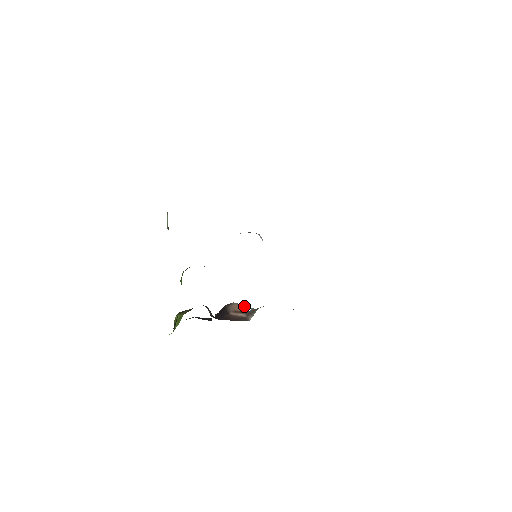
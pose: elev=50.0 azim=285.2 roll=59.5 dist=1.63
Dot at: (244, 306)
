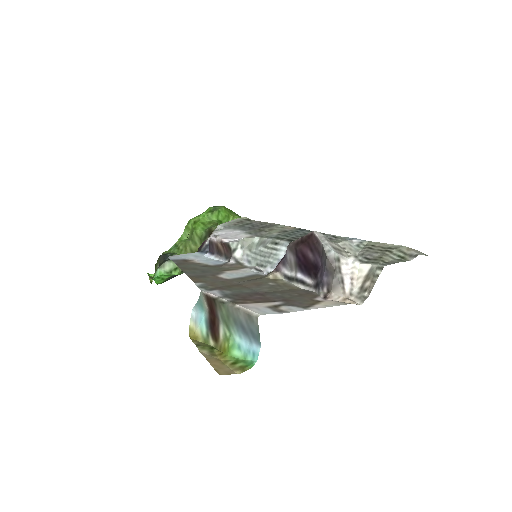
Dot at: occluded
